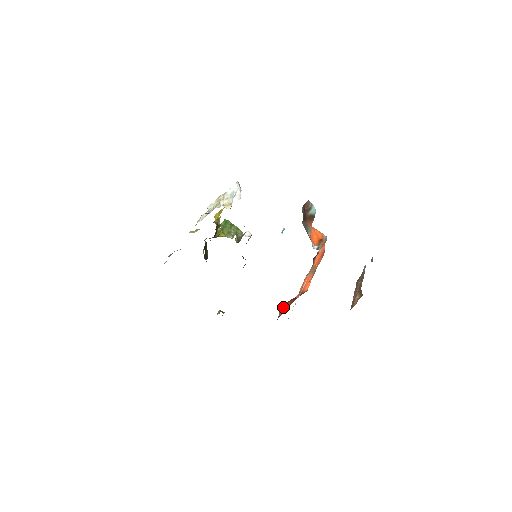
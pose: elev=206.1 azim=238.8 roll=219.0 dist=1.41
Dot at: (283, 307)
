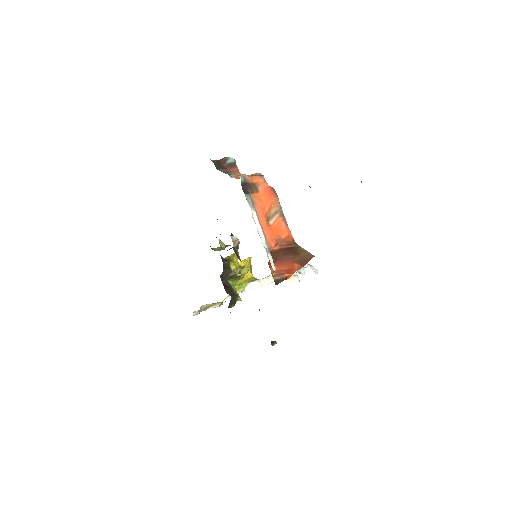
Dot at: (278, 271)
